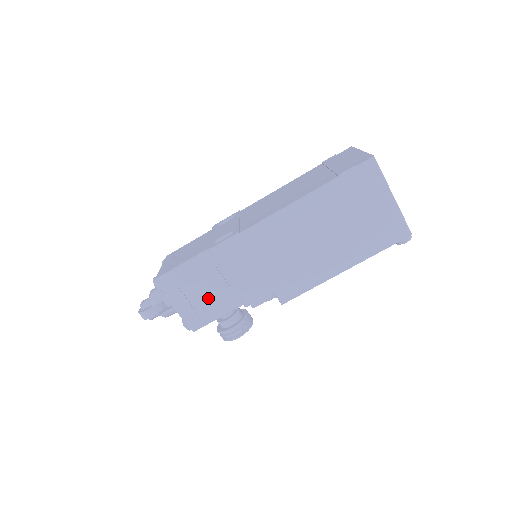
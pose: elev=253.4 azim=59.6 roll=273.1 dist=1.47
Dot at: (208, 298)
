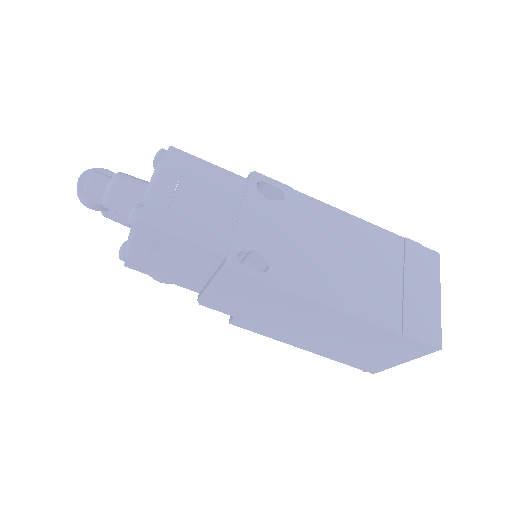
Dot at: (173, 268)
